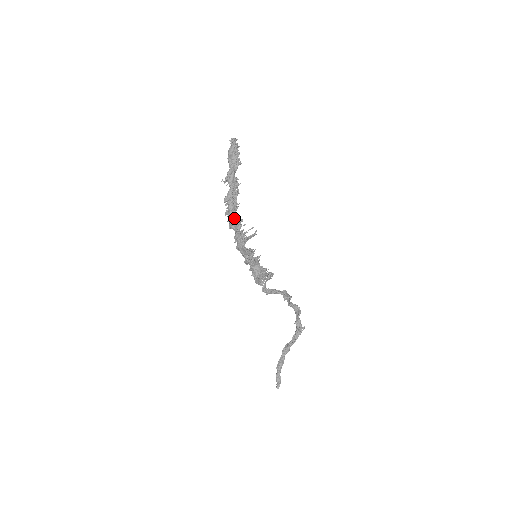
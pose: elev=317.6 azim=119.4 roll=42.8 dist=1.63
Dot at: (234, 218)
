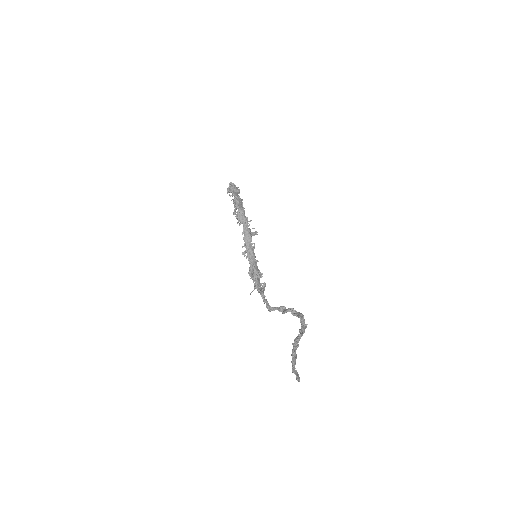
Dot at: (244, 211)
